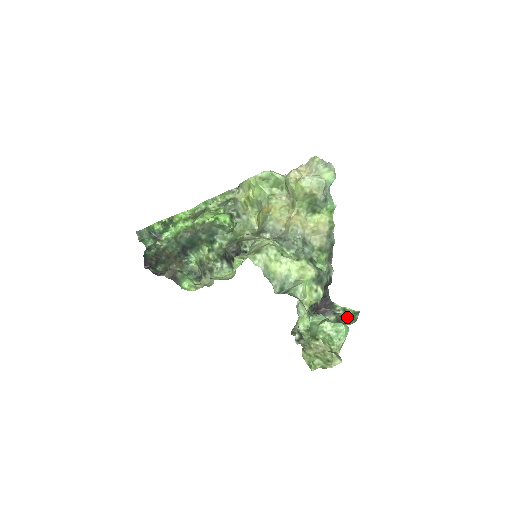
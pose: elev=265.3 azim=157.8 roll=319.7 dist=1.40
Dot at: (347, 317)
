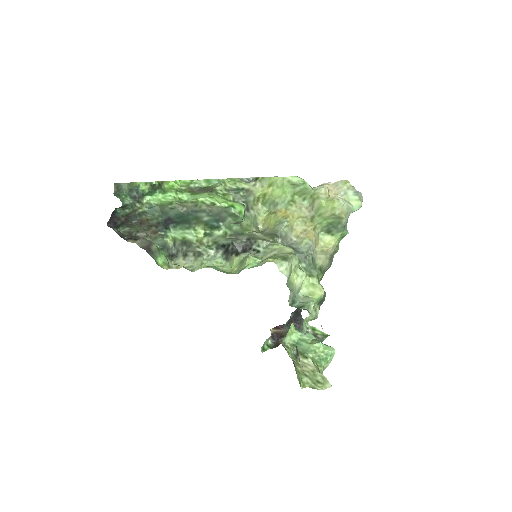
Dot at: (315, 337)
